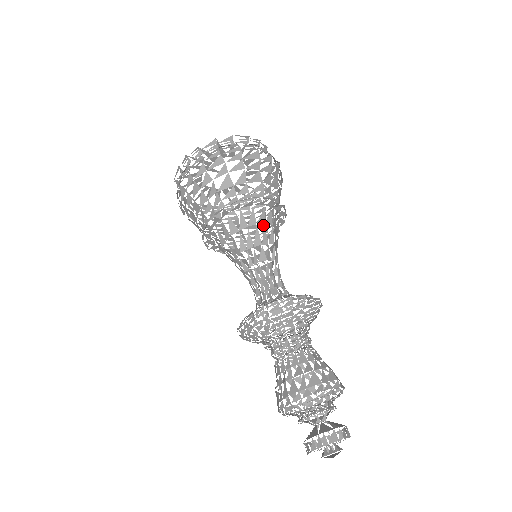
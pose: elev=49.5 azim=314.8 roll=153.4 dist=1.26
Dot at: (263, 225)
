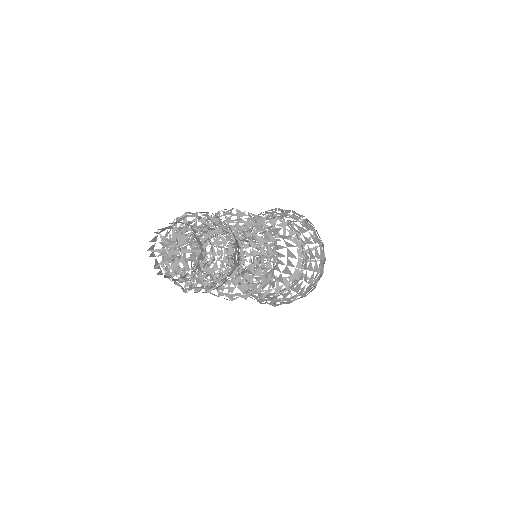
Dot at: occluded
